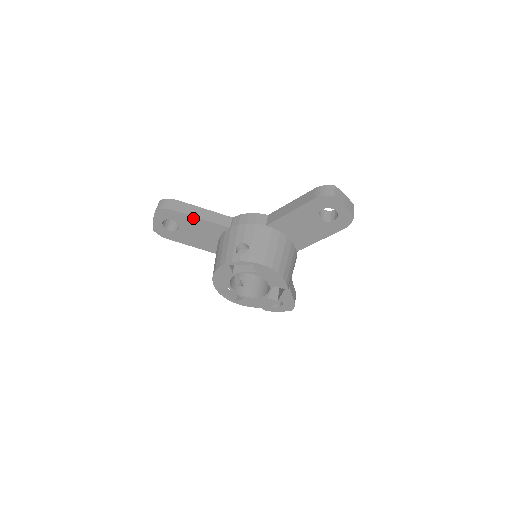
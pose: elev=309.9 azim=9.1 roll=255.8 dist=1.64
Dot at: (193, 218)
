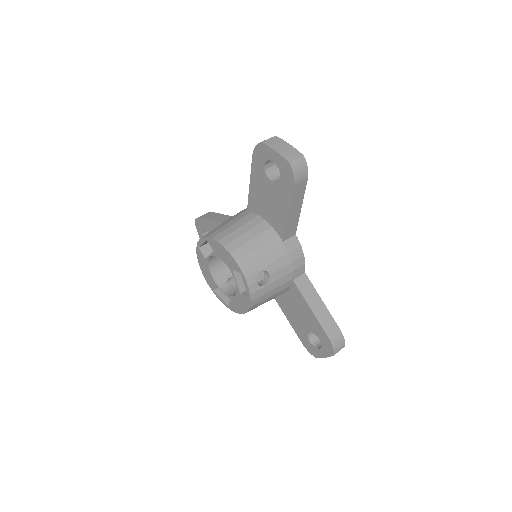
Dot at: (212, 222)
